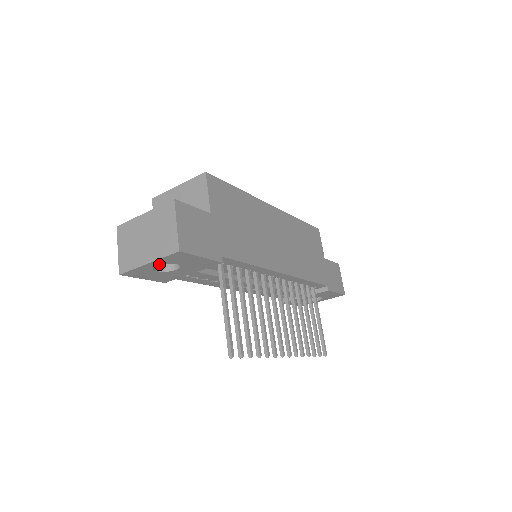
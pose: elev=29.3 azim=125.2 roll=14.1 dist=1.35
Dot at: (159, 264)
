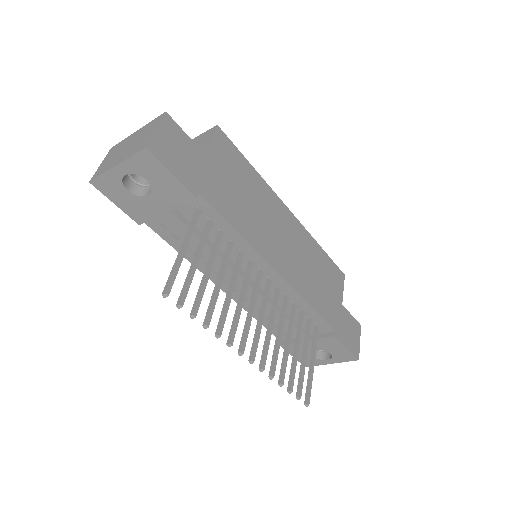
Dot at: (128, 173)
